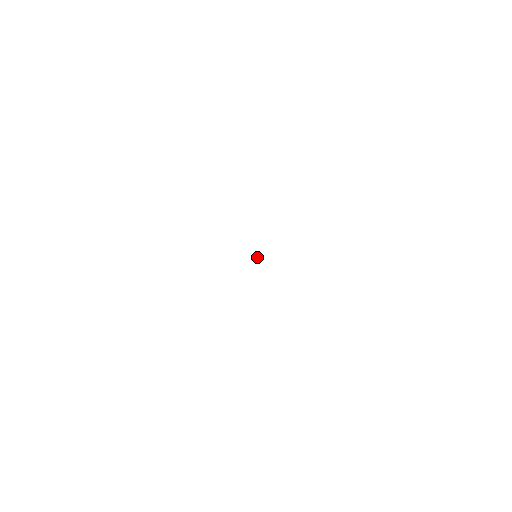
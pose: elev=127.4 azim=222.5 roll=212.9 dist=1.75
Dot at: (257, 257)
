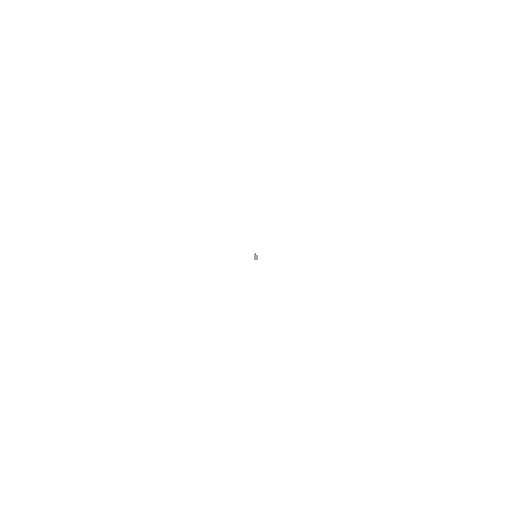
Dot at: (257, 259)
